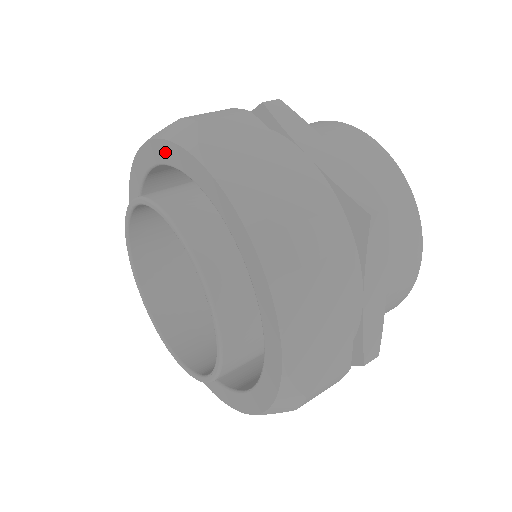
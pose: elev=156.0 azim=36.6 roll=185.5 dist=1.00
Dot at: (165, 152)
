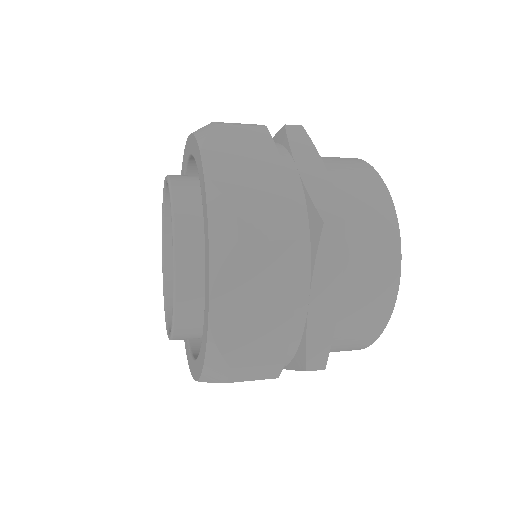
Dot at: (205, 221)
